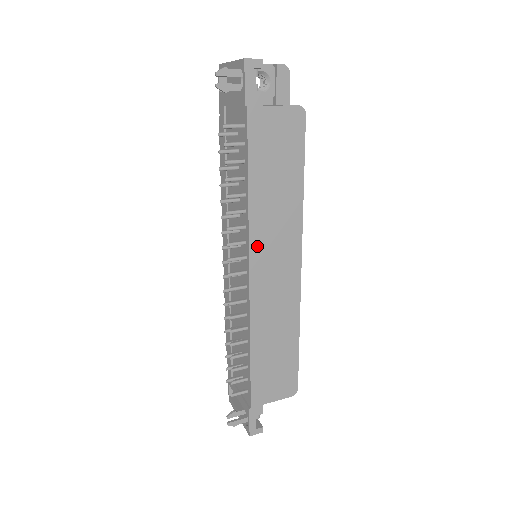
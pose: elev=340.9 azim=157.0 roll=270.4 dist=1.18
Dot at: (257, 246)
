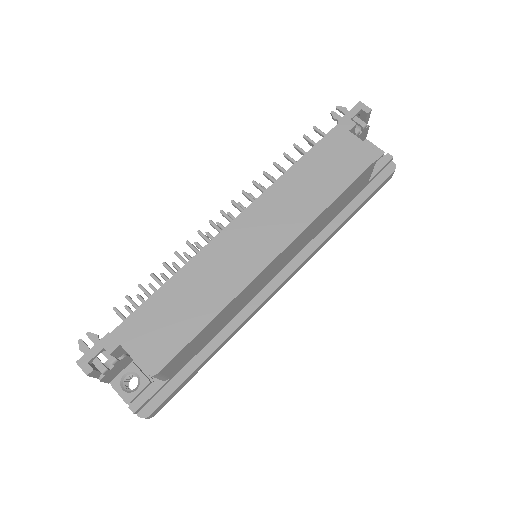
Dot at: (260, 206)
